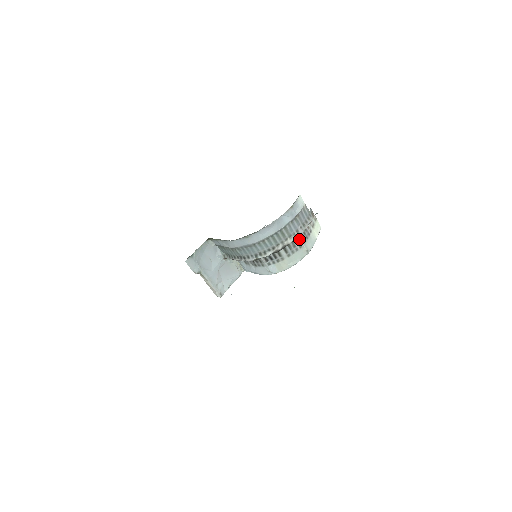
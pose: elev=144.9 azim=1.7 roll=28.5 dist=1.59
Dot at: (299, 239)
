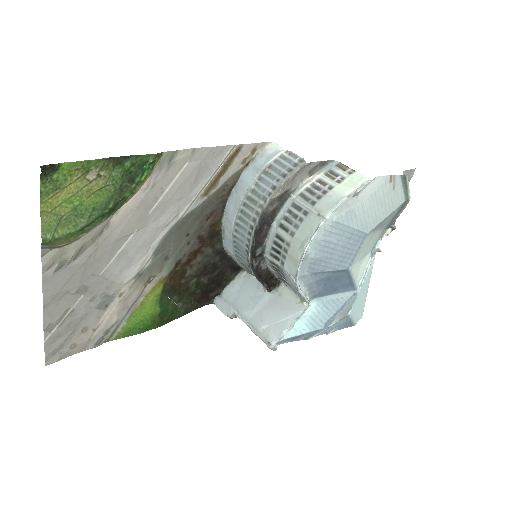
Dot at: (299, 203)
